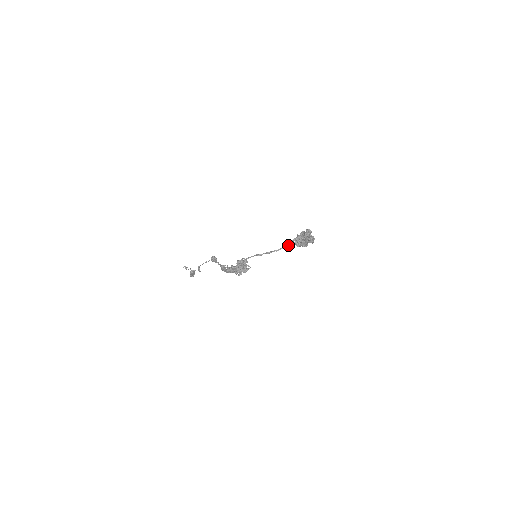
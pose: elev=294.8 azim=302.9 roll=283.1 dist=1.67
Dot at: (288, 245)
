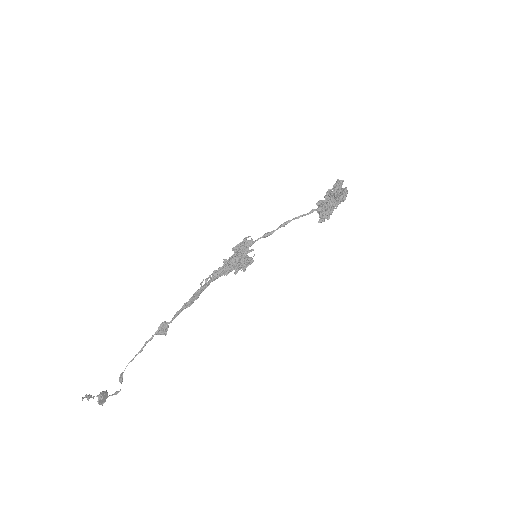
Dot at: (311, 210)
